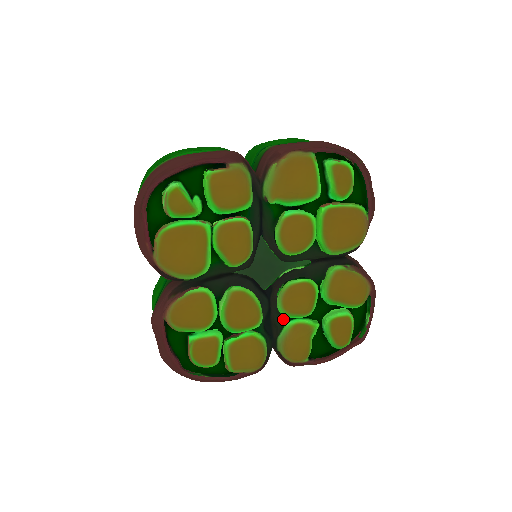
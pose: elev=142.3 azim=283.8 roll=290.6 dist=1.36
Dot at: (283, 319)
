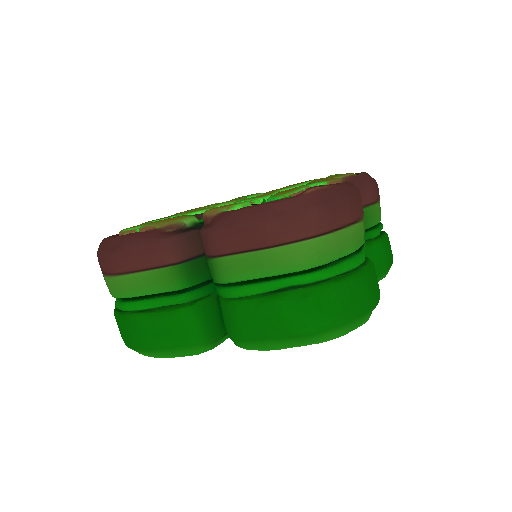
Dot at: occluded
